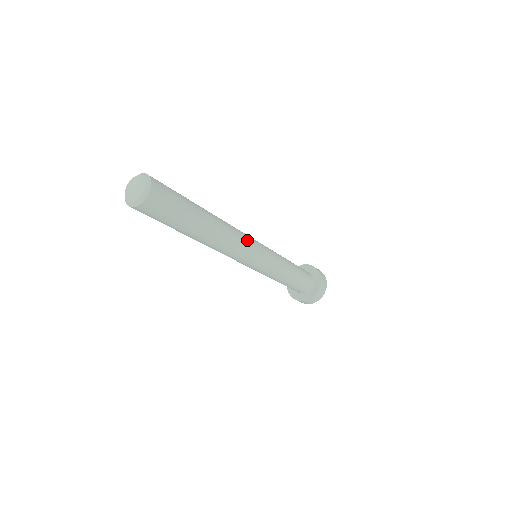
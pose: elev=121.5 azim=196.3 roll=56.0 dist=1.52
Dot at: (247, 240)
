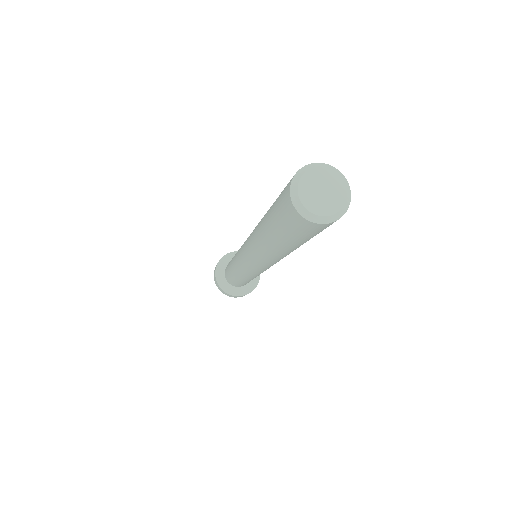
Dot at: occluded
